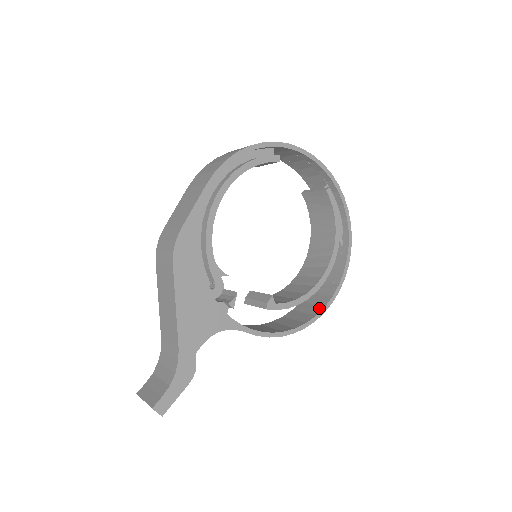
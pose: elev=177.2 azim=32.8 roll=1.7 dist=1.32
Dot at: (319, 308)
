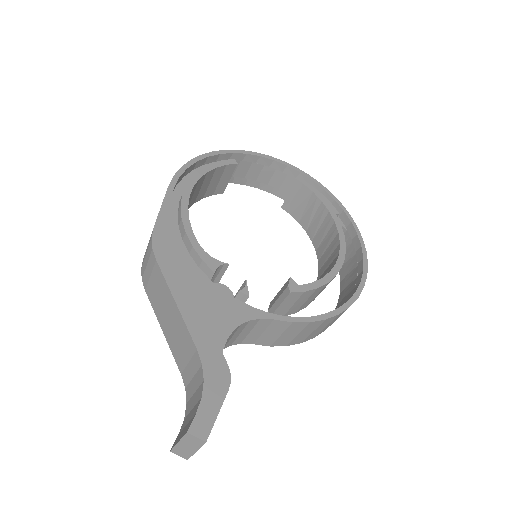
Dot at: (355, 287)
